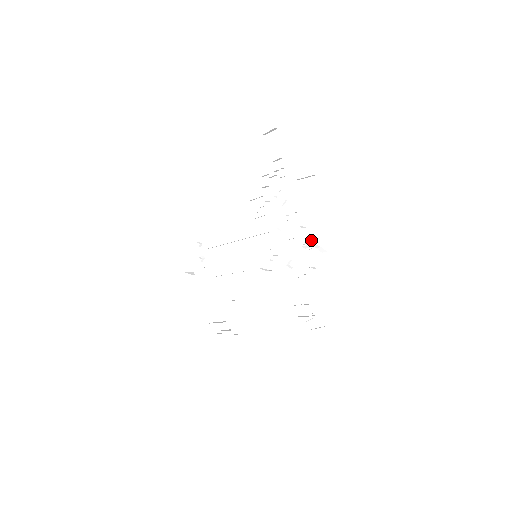
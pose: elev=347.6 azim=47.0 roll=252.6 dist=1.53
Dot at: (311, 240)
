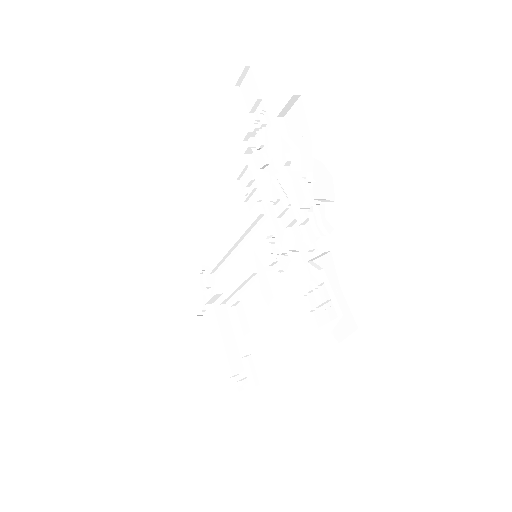
Dot at: (312, 196)
